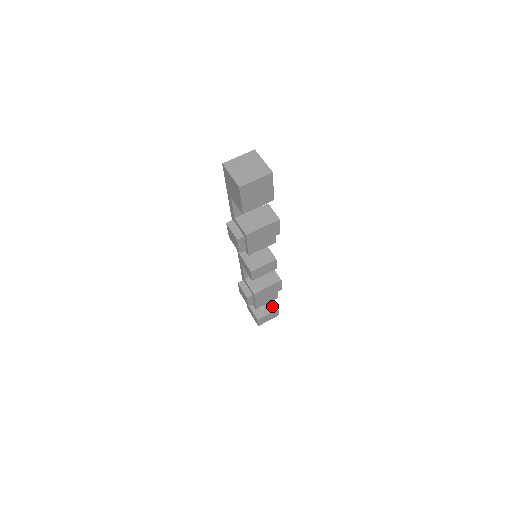
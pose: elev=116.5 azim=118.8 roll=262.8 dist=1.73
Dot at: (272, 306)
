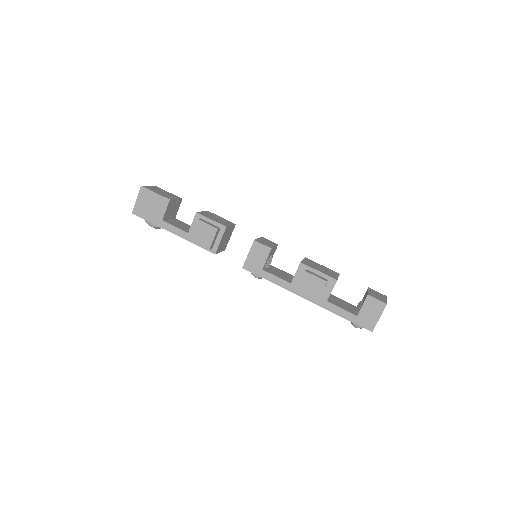
Dot at: occluded
